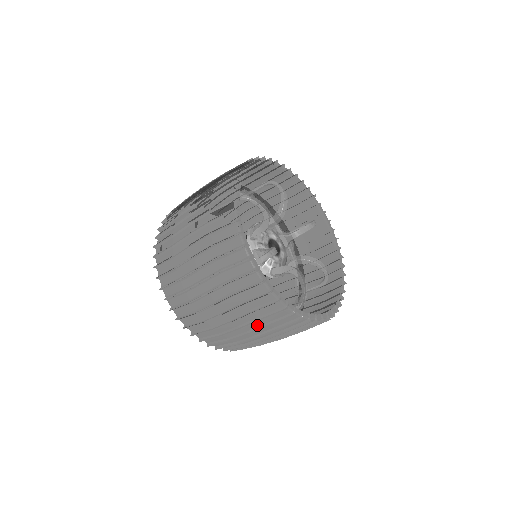
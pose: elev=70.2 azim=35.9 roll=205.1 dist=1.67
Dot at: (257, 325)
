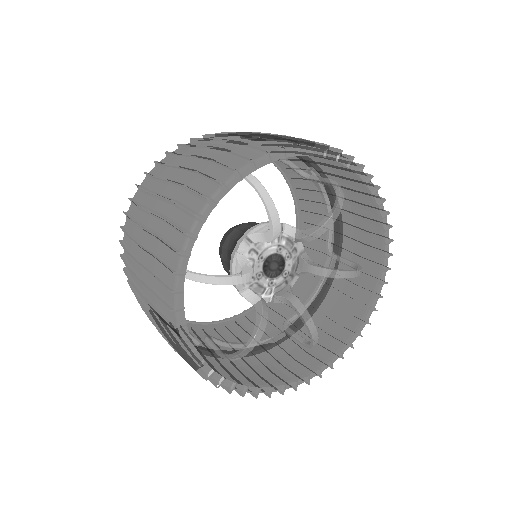
Dot at: (261, 365)
